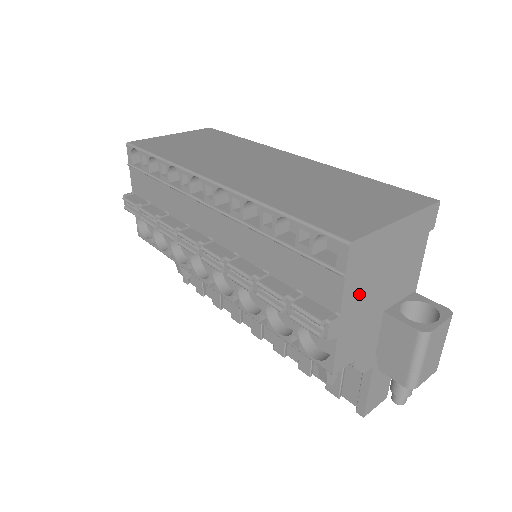
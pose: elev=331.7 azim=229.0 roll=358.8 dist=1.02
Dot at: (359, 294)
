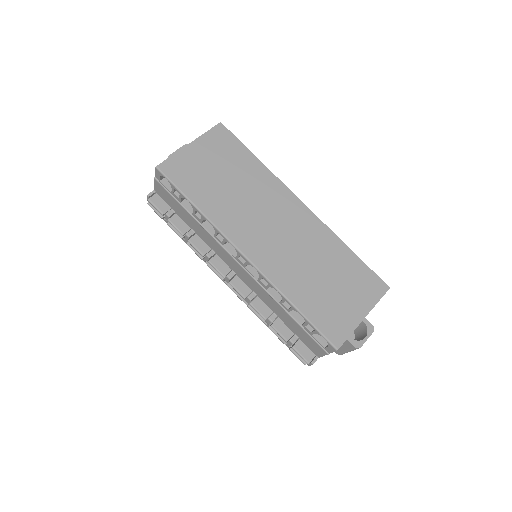
Dot at: occluded
